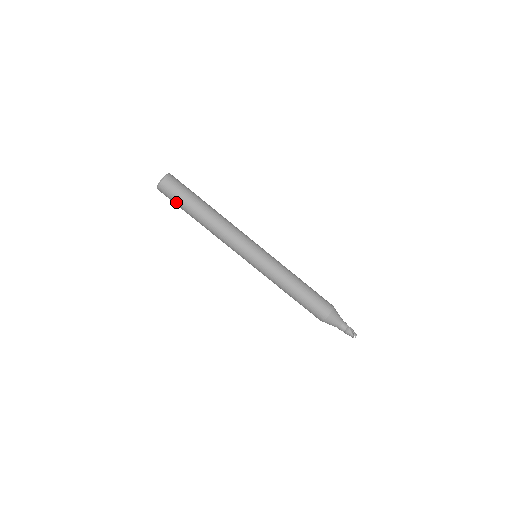
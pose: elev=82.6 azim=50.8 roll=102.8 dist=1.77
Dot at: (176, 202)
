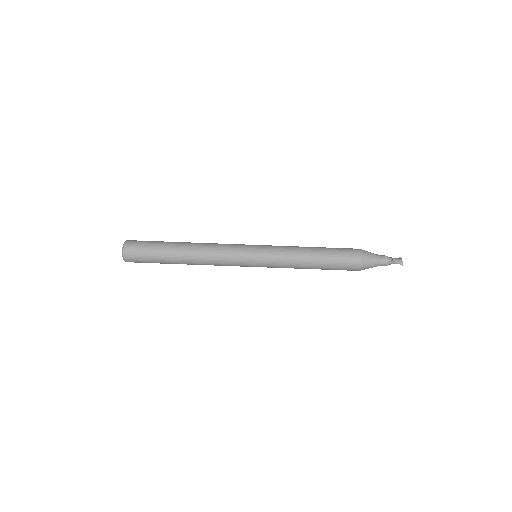
Dot at: occluded
